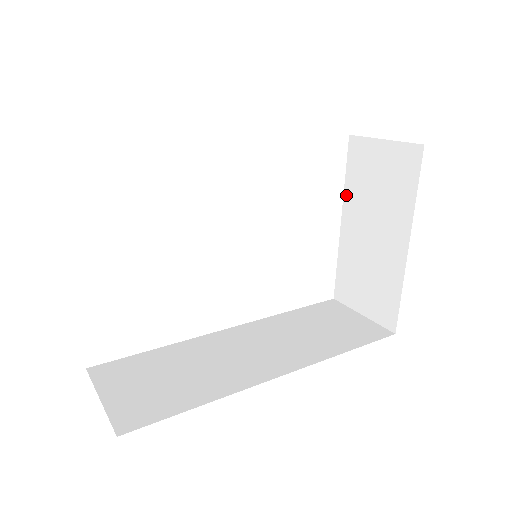
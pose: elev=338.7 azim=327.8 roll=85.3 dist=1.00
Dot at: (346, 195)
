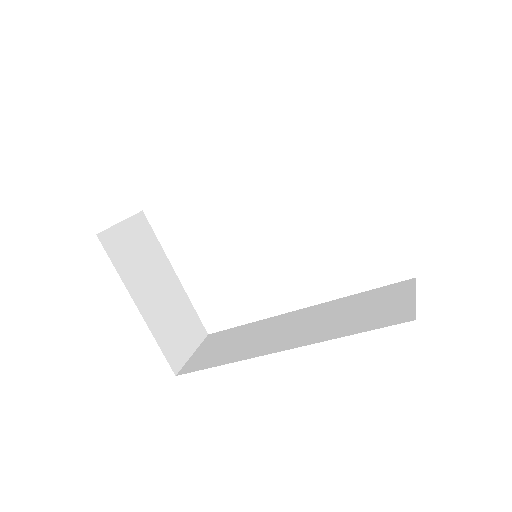
Dot at: occluded
